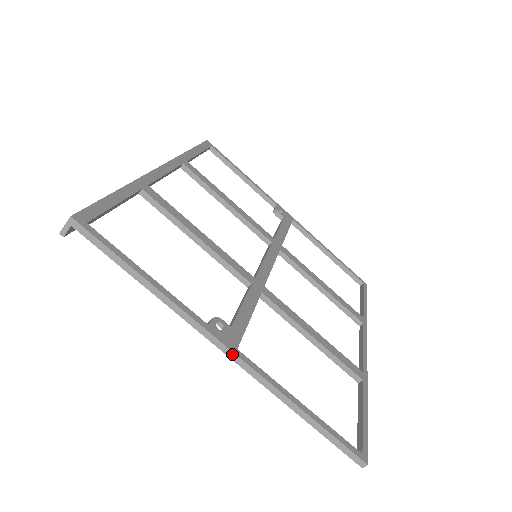
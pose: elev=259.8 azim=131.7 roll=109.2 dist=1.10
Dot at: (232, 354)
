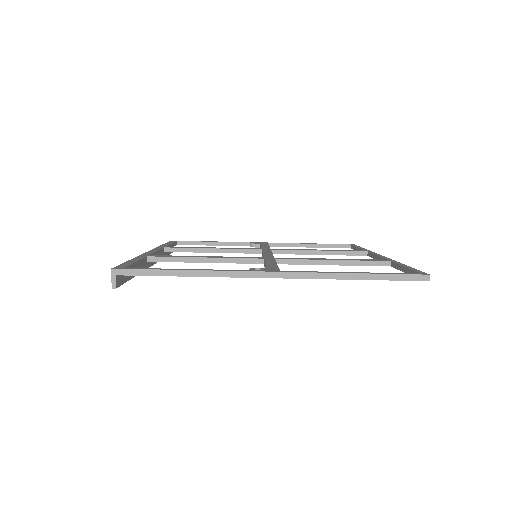
Dot at: (279, 274)
